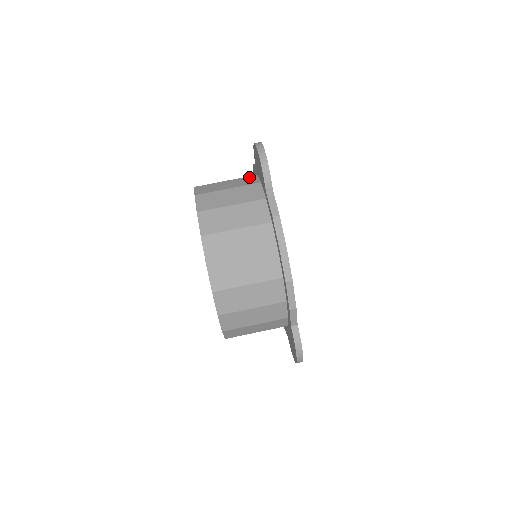
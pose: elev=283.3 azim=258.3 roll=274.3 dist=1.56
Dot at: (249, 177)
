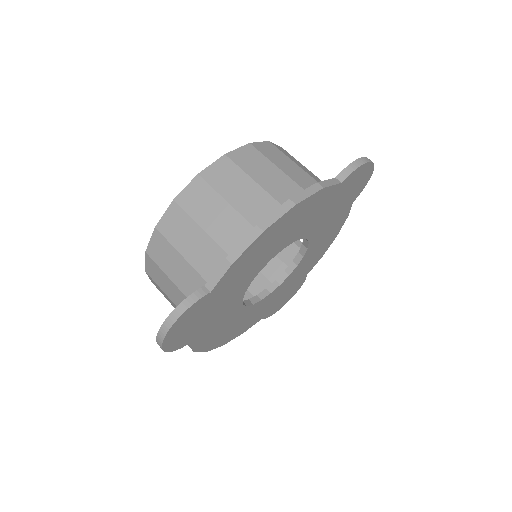
Dot at: occluded
